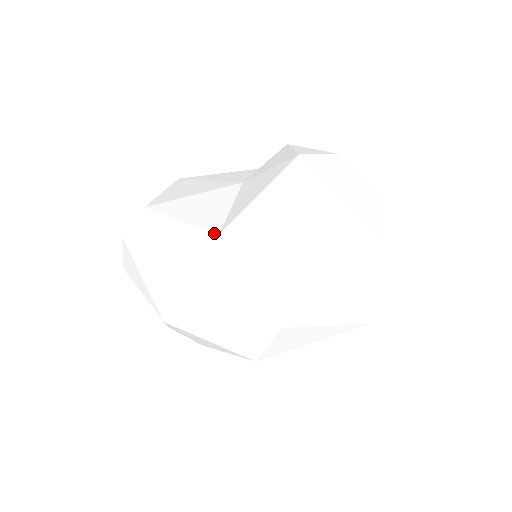
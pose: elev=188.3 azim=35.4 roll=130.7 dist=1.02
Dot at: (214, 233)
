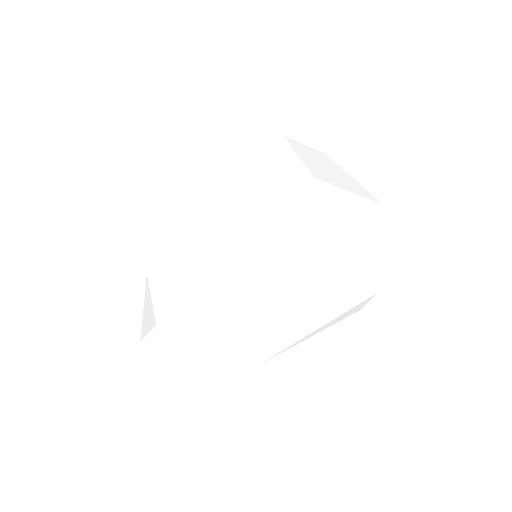
Dot at: (317, 290)
